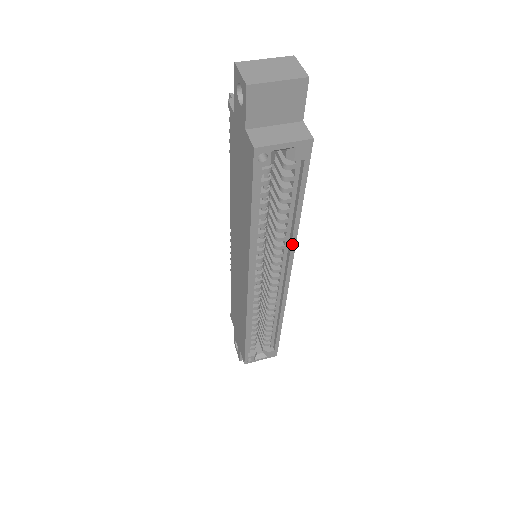
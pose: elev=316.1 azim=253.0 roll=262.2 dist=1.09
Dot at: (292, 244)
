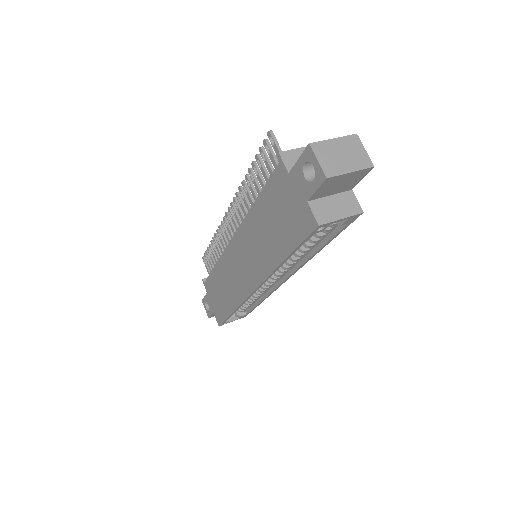
Dot at: (304, 263)
